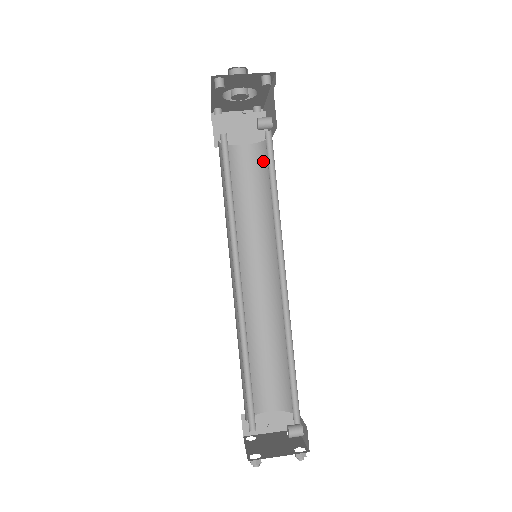
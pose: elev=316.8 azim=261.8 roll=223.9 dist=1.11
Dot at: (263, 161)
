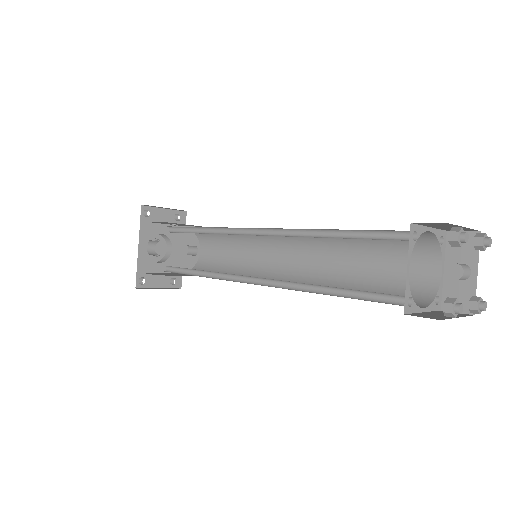
Dot at: (205, 267)
